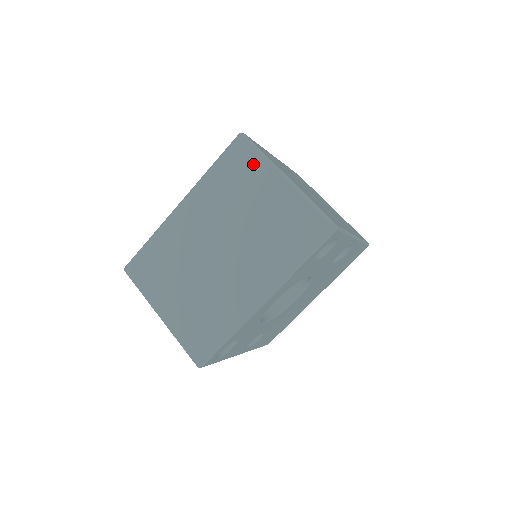
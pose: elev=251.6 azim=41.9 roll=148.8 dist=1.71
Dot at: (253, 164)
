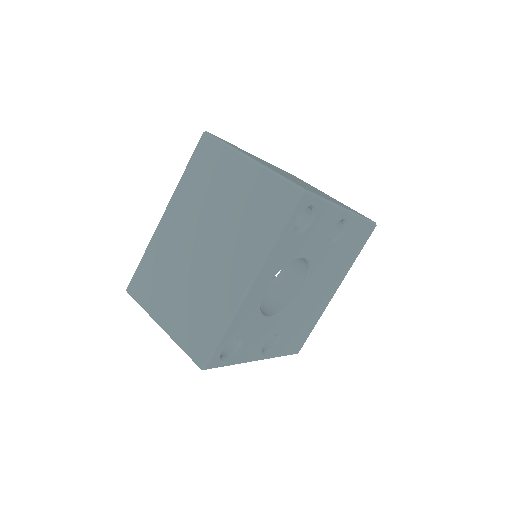
Dot at: (218, 156)
